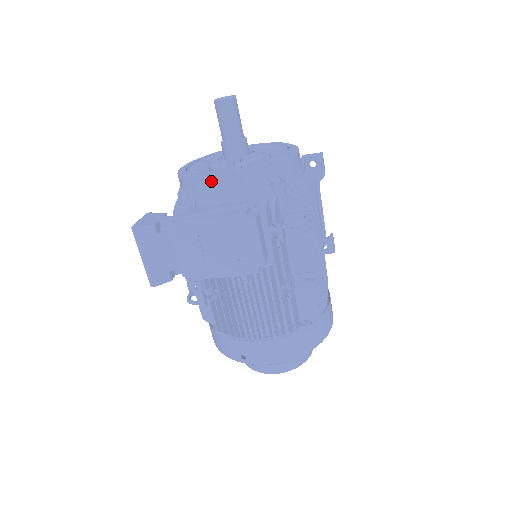
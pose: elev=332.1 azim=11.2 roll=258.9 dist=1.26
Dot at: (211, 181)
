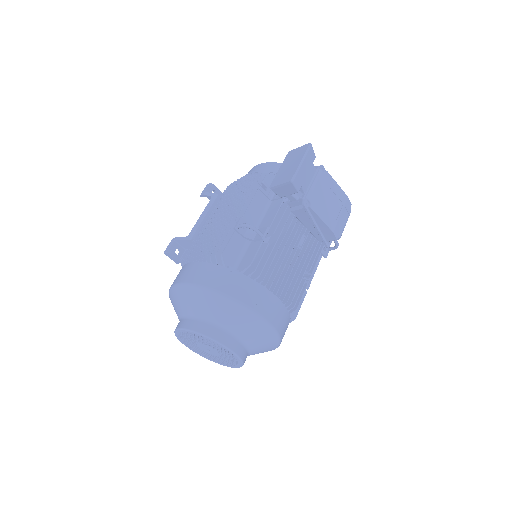
Dot at: occluded
